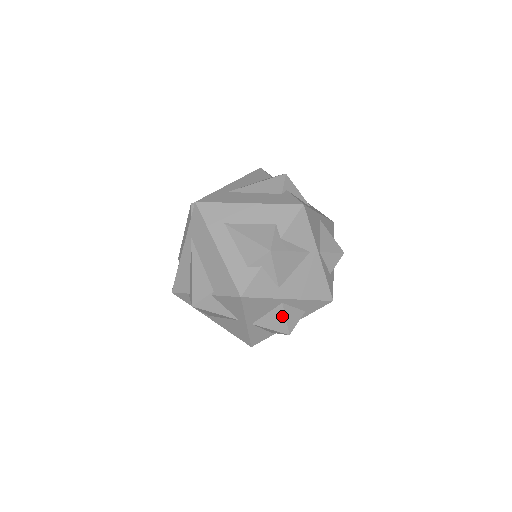
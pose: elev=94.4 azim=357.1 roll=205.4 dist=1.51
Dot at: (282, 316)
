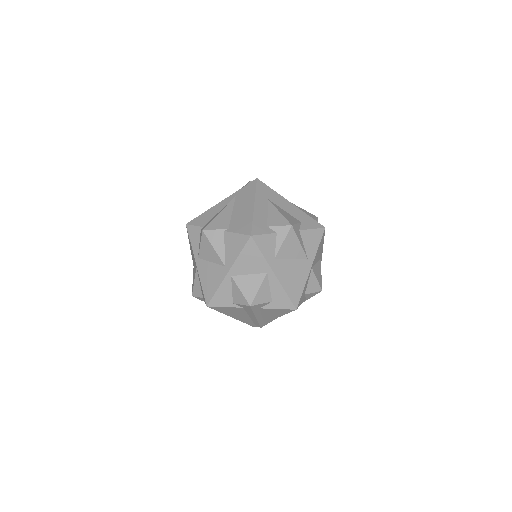
Dot at: (258, 285)
